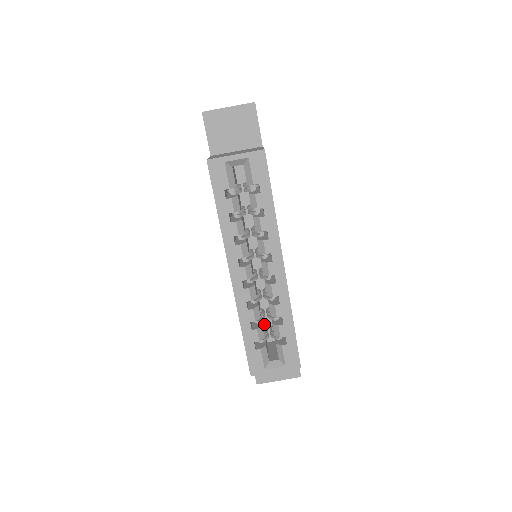
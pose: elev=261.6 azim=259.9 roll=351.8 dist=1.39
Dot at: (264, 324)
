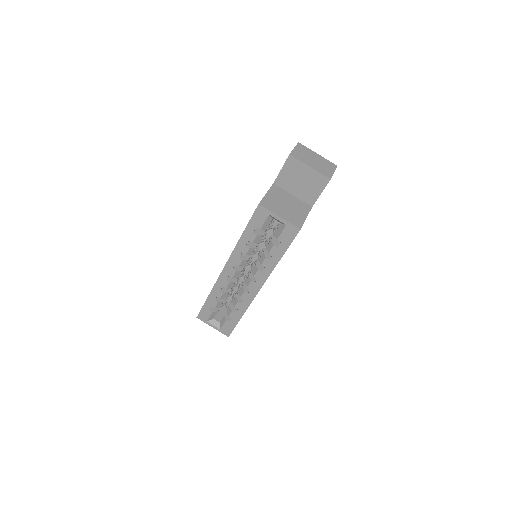
Dot at: occluded
